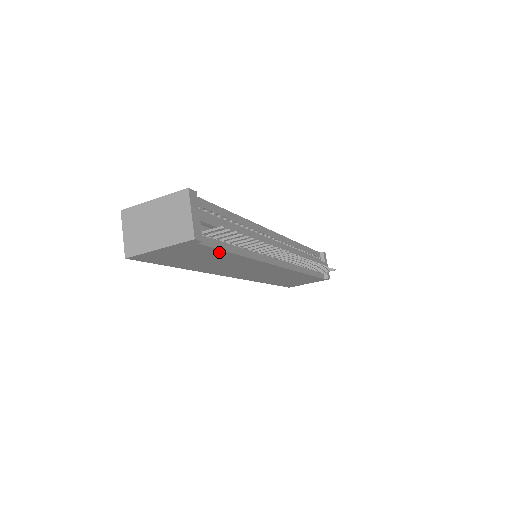
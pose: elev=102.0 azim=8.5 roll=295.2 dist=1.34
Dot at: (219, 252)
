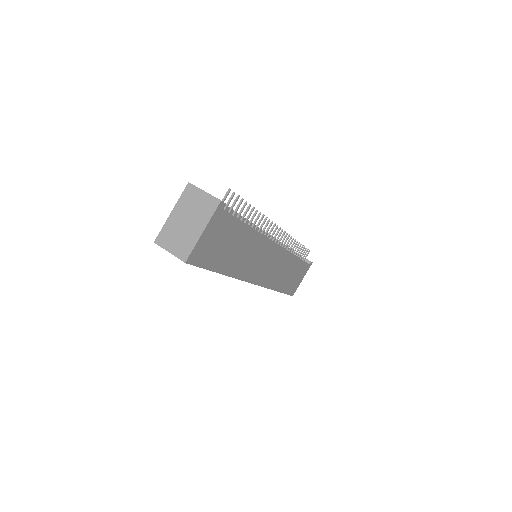
Dot at: (238, 225)
